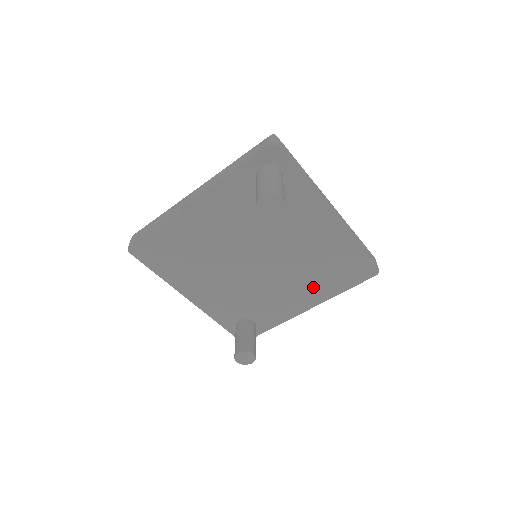
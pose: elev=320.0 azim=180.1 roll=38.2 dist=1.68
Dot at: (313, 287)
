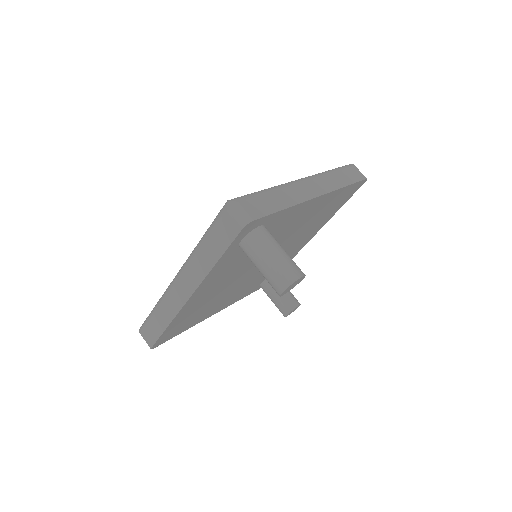
Dot at: (314, 228)
